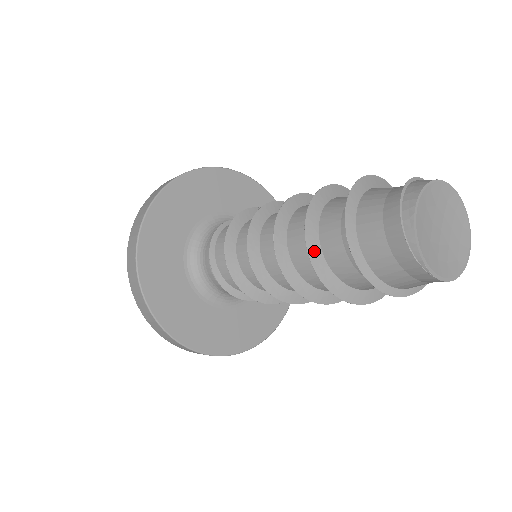
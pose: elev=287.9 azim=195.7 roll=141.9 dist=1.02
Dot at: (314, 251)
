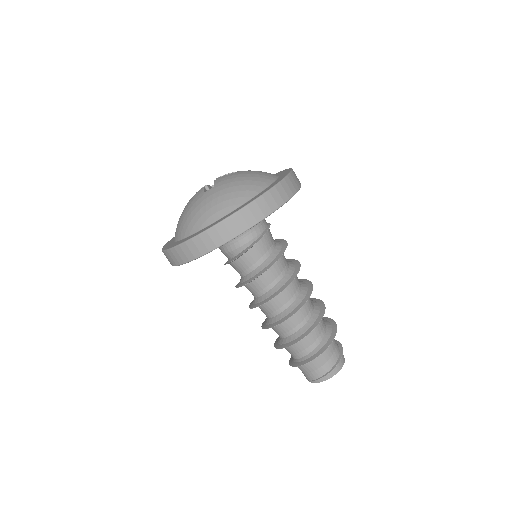
Dot at: (288, 346)
